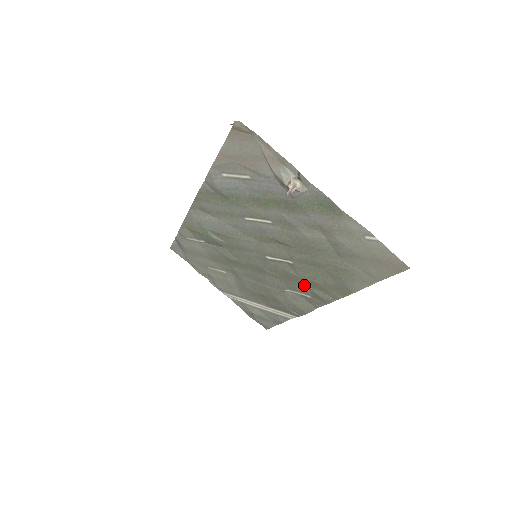
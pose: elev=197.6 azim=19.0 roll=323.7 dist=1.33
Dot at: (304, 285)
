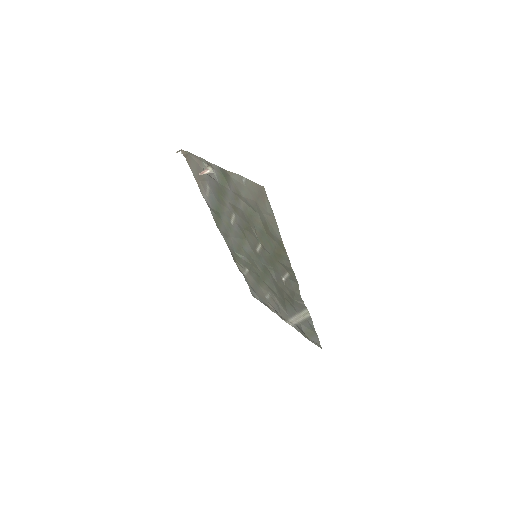
Dot at: (278, 262)
